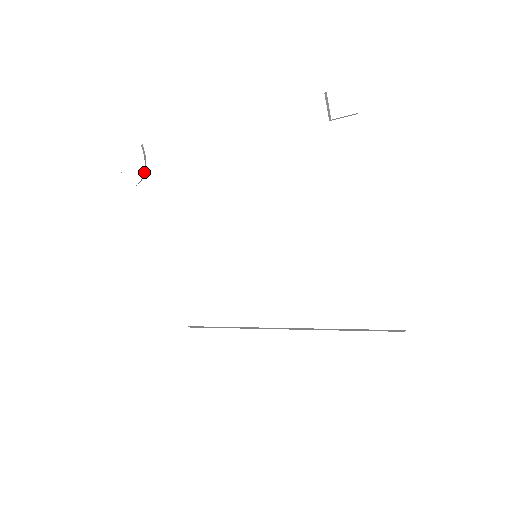
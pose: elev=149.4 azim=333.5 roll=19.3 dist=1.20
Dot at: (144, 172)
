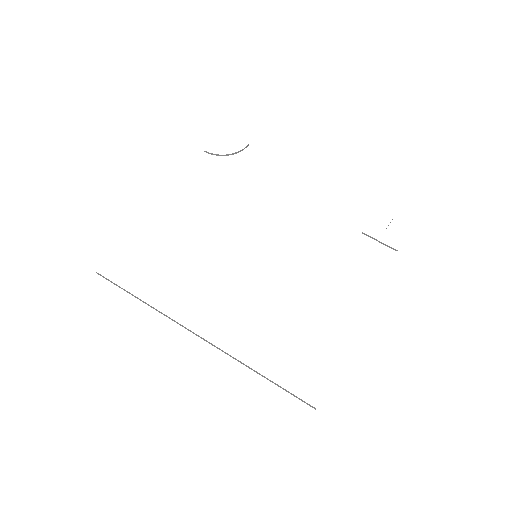
Dot at: (230, 154)
